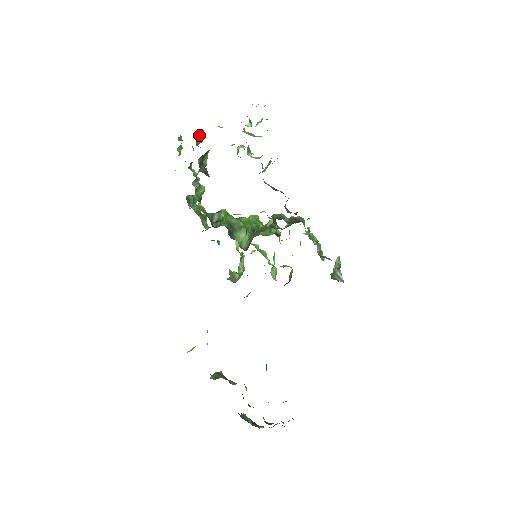
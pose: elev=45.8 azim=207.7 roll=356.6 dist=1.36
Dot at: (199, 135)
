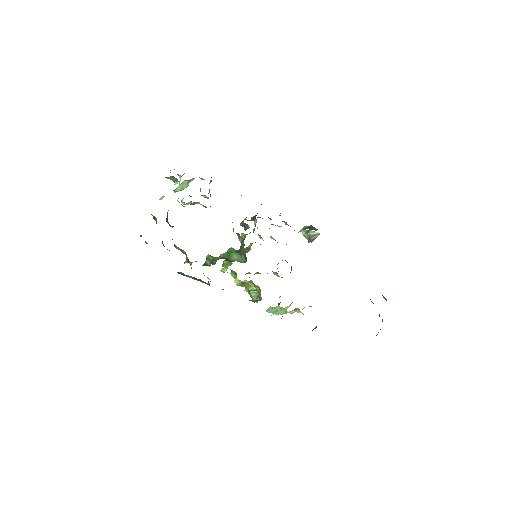
Dot at: occluded
